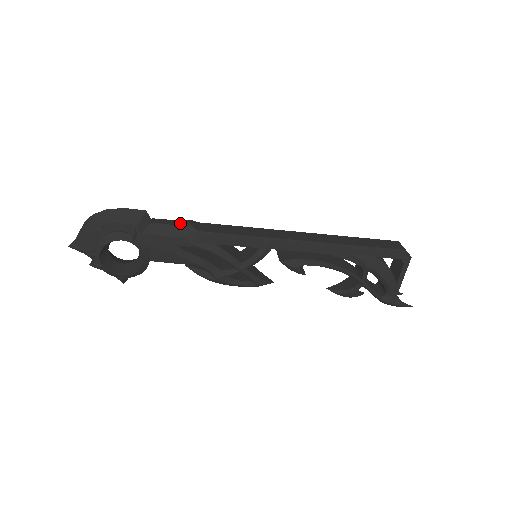
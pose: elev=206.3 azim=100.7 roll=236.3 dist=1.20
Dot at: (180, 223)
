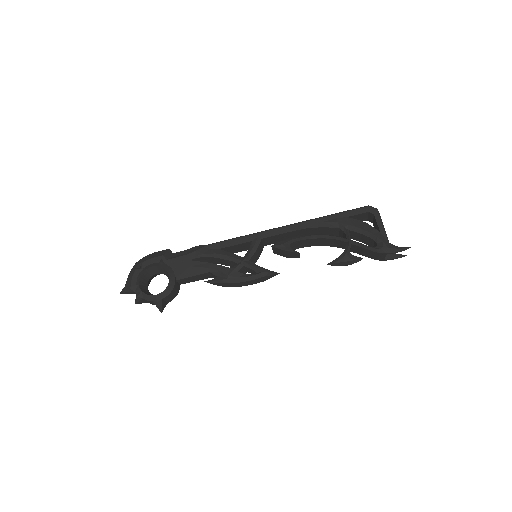
Dot at: (193, 248)
